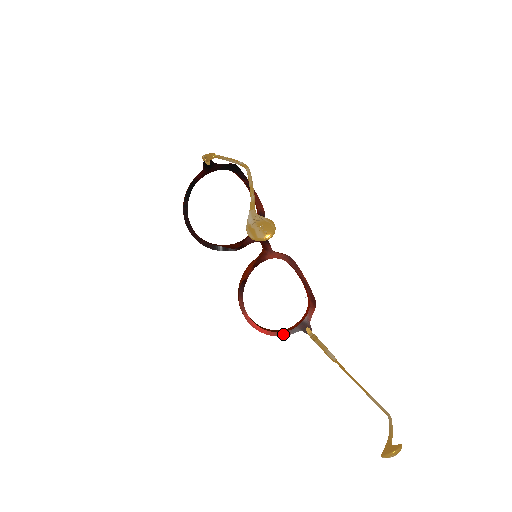
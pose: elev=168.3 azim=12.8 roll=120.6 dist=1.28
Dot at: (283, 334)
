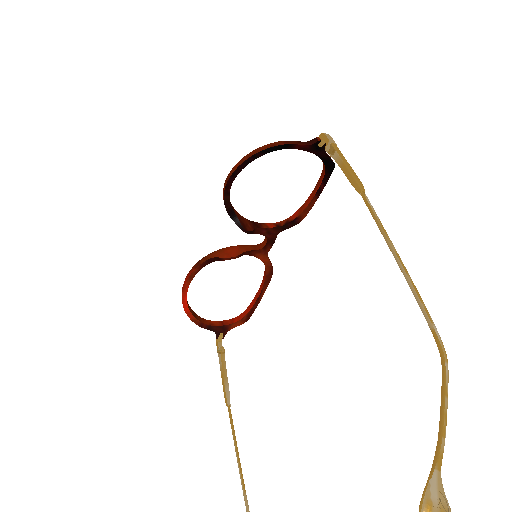
Dot at: (199, 323)
